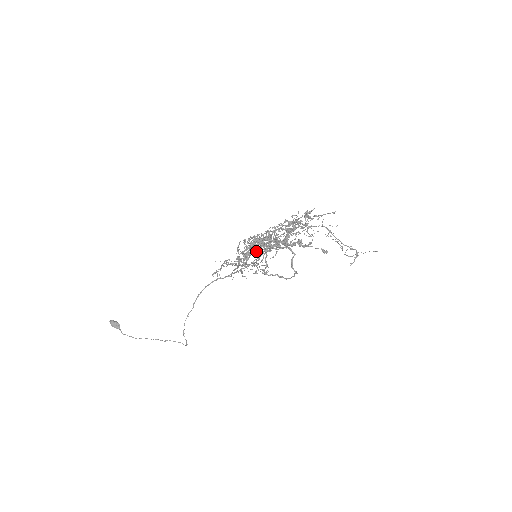
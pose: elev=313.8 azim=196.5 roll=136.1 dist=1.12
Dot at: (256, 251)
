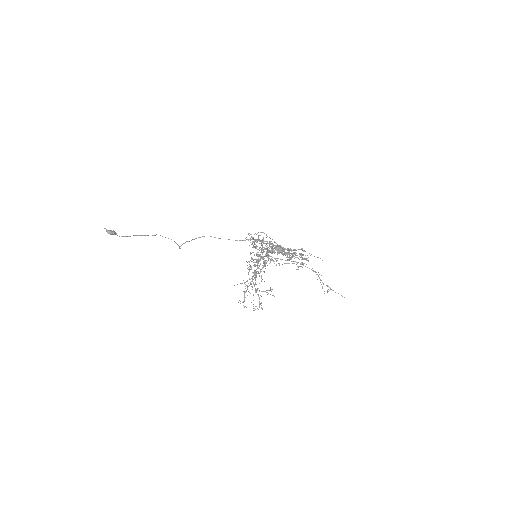
Dot at: occluded
